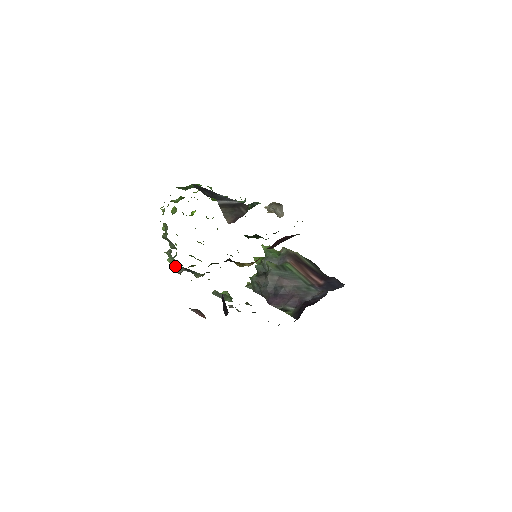
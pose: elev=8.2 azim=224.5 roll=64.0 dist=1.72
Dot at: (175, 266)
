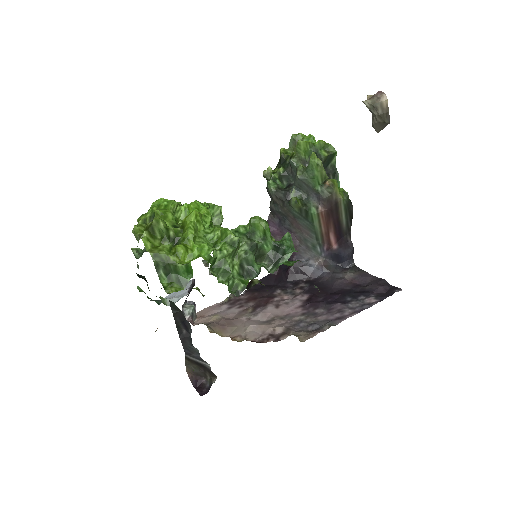
Dot at: occluded
